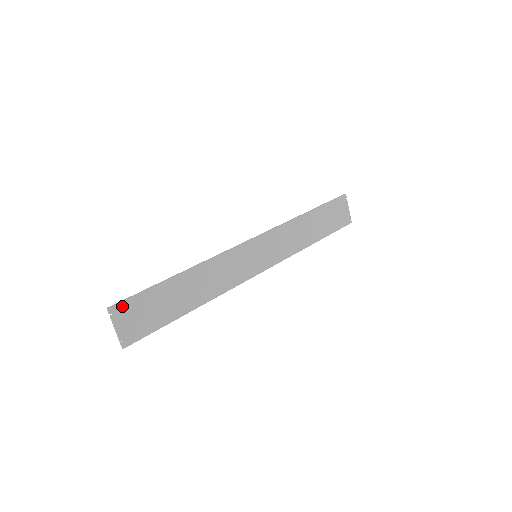
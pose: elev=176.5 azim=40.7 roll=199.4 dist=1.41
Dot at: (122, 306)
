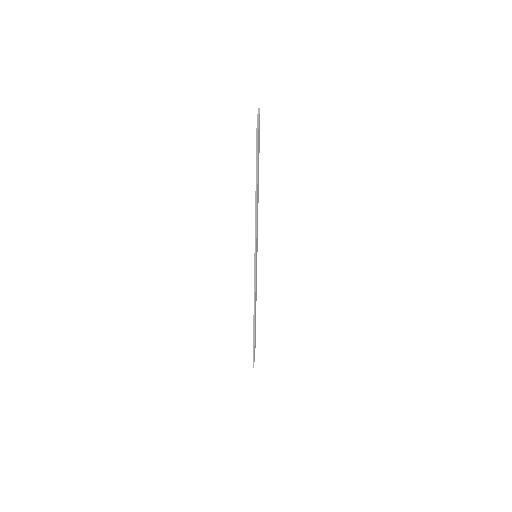
Dot at: (254, 359)
